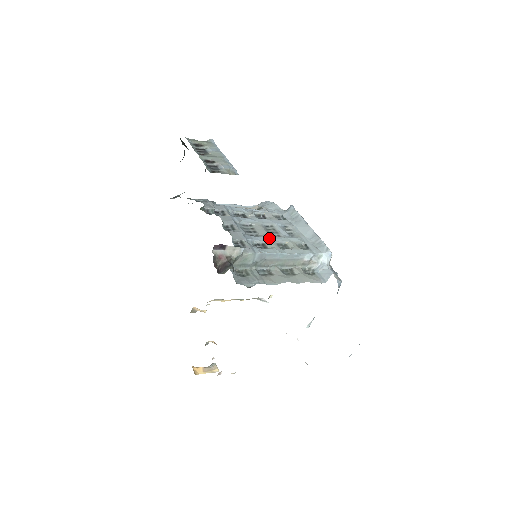
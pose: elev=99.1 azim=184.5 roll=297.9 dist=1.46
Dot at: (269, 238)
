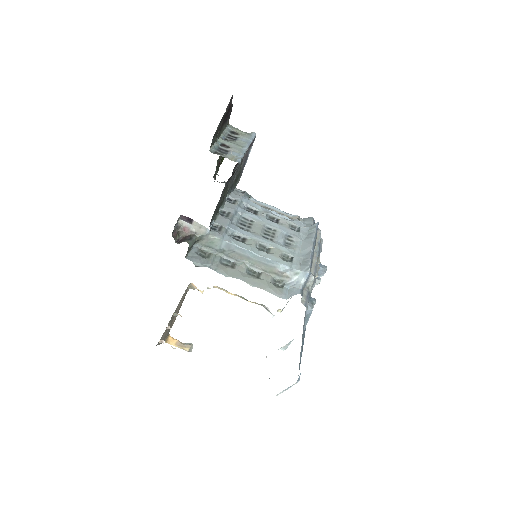
Dot at: (256, 236)
